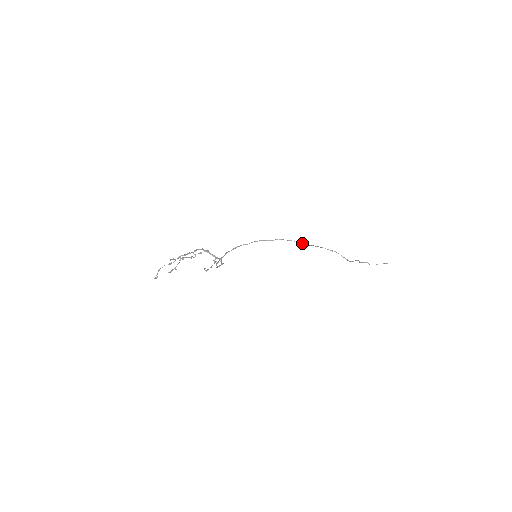
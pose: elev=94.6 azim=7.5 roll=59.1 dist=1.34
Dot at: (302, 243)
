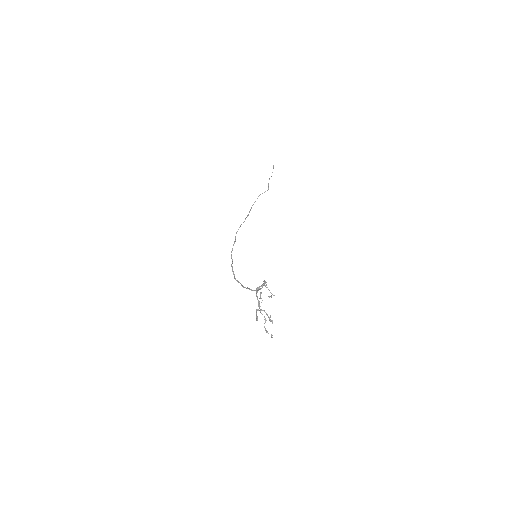
Dot at: occluded
